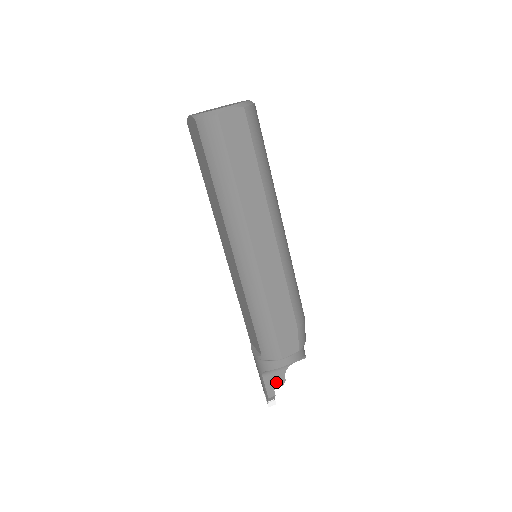
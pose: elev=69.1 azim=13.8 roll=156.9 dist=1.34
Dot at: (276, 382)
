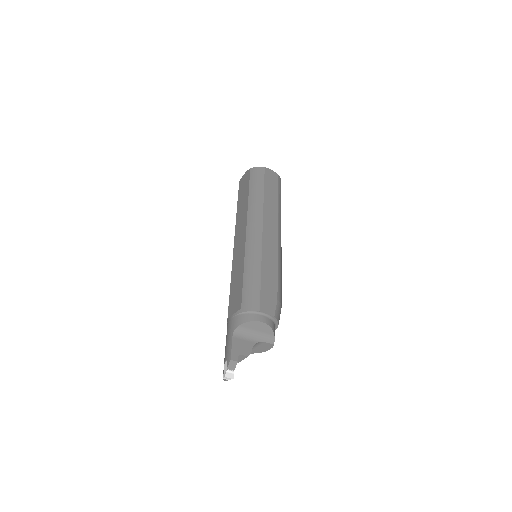
Dot at: (242, 349)
